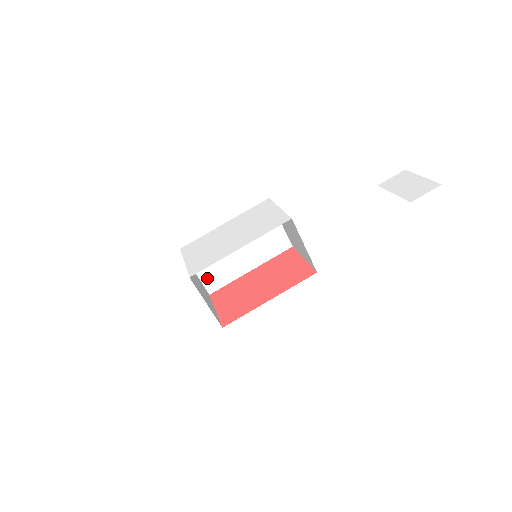
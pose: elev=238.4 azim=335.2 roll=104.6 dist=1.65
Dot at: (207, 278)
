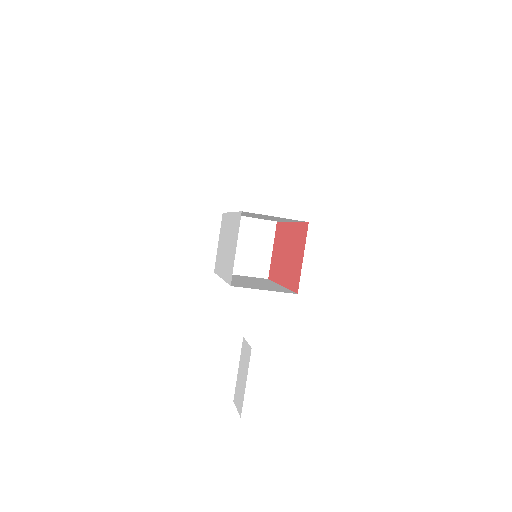
Dot at: occluded
